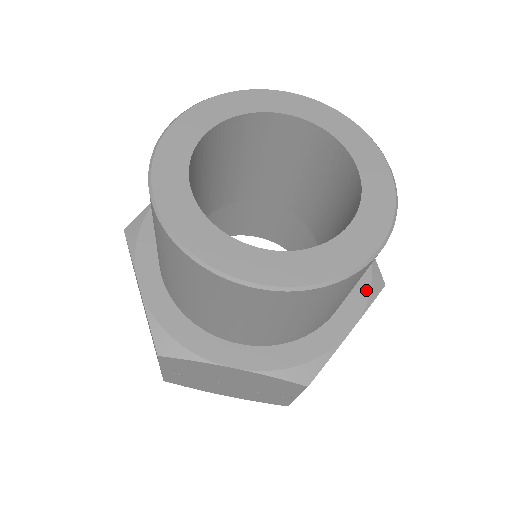
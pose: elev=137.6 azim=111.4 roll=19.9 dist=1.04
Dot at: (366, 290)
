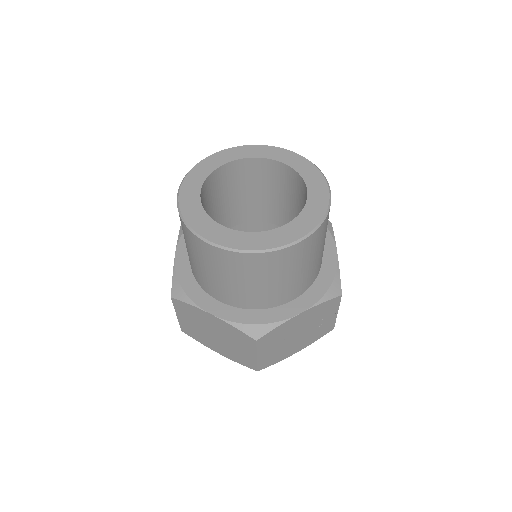
Dot at: occluded
